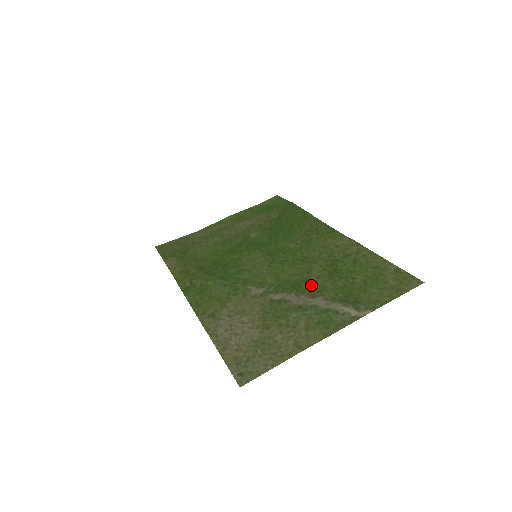
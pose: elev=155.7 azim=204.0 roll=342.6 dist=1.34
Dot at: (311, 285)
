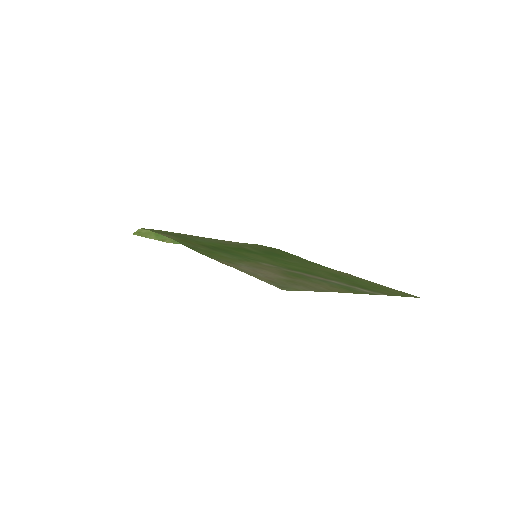
Dot at: (322, 275)
